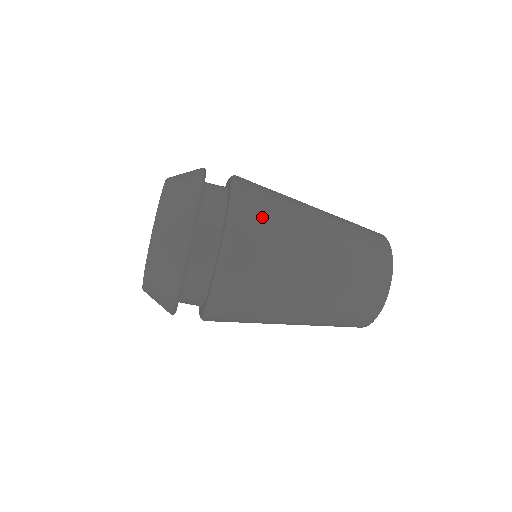
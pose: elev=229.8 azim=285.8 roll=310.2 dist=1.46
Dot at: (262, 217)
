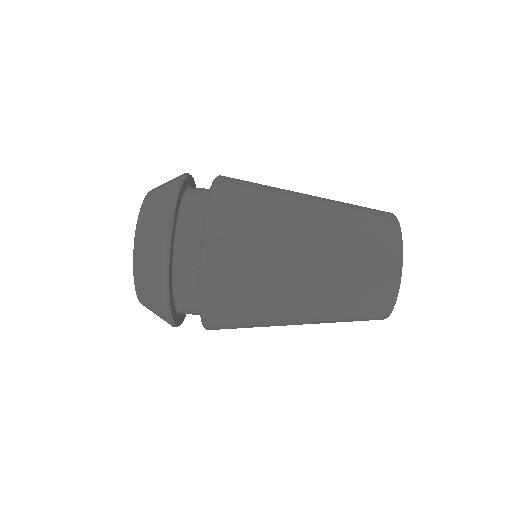
Dot at: (247, 183)
